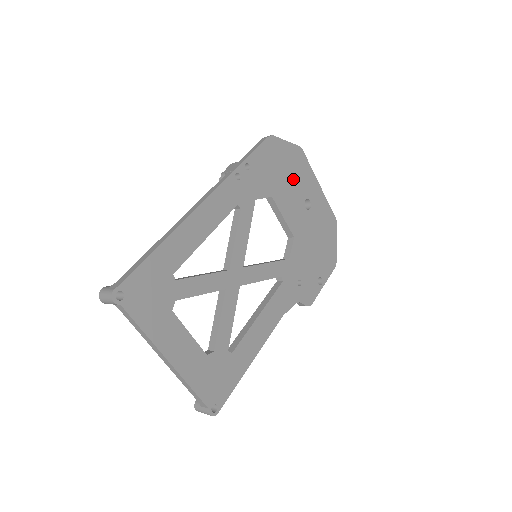
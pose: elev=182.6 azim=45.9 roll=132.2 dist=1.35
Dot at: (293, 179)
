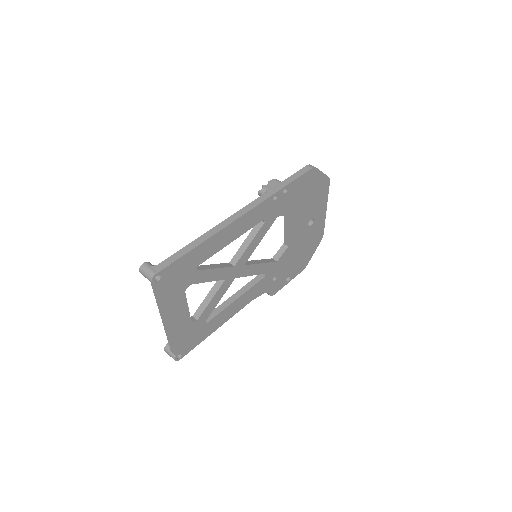
Dot at: (311, 203)
